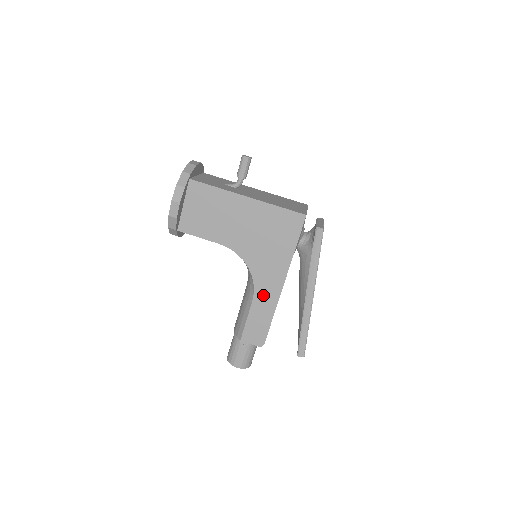
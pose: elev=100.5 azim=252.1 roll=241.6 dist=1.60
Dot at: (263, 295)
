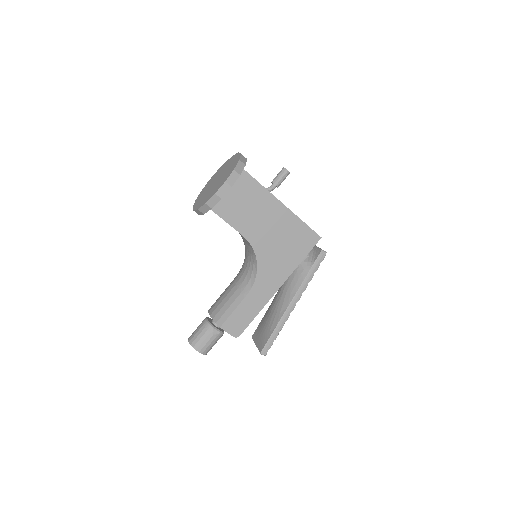
Dot at: (258, 292)
